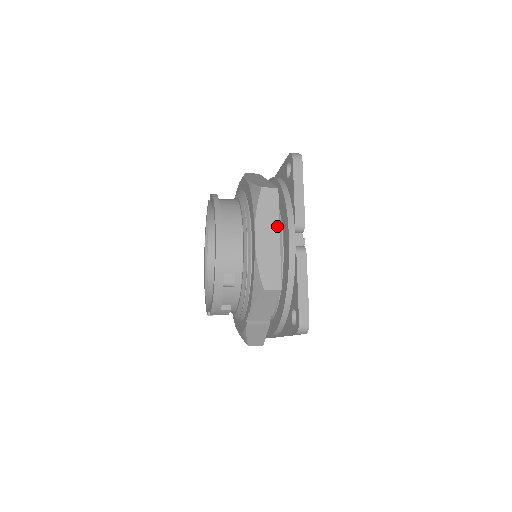
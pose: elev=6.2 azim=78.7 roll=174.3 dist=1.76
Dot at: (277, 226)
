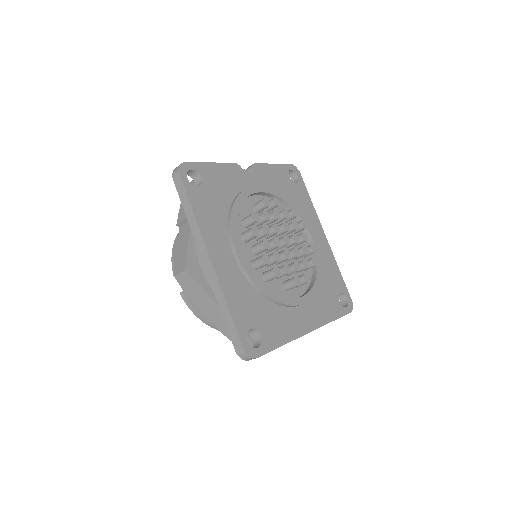
Dot at: occluded
